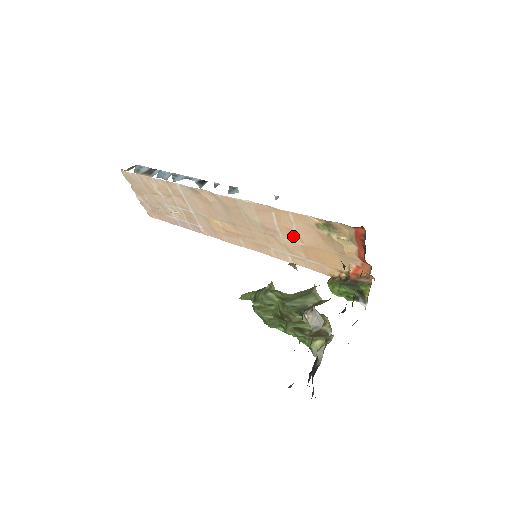
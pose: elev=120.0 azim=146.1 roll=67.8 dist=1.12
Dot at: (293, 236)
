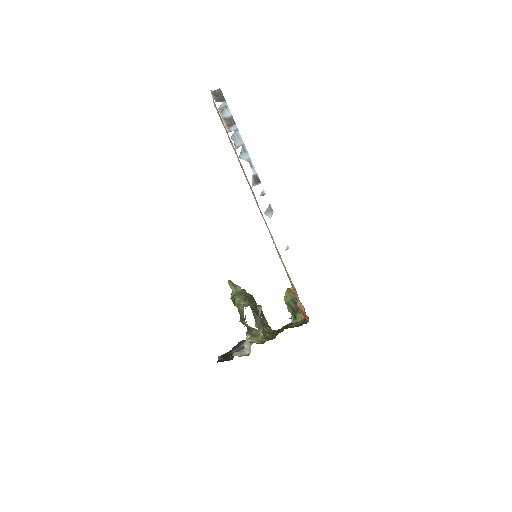
Dot at: occluded
